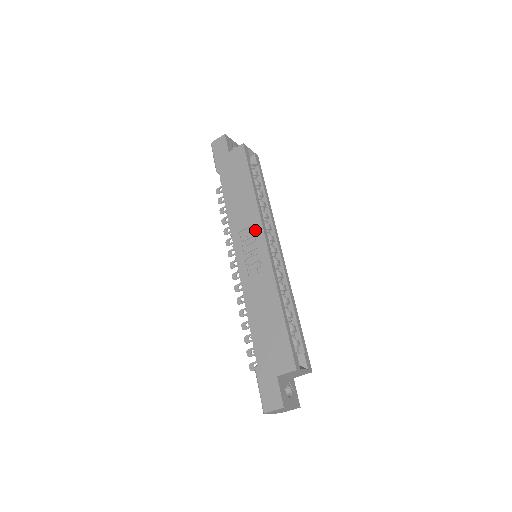
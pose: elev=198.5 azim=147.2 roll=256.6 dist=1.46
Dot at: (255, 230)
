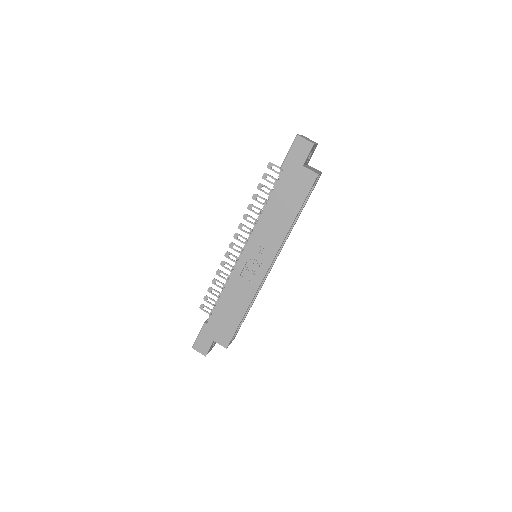
Dot at: (269, 252)
